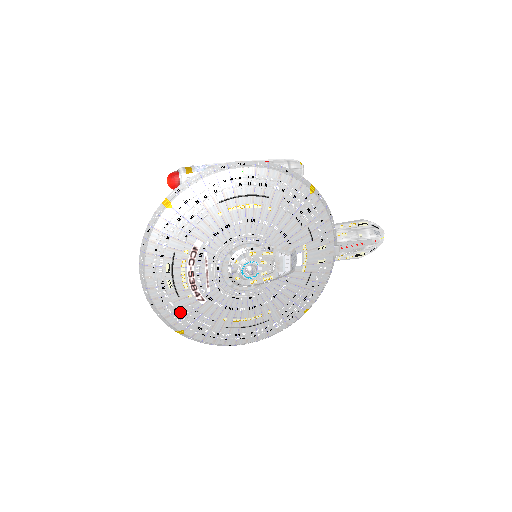
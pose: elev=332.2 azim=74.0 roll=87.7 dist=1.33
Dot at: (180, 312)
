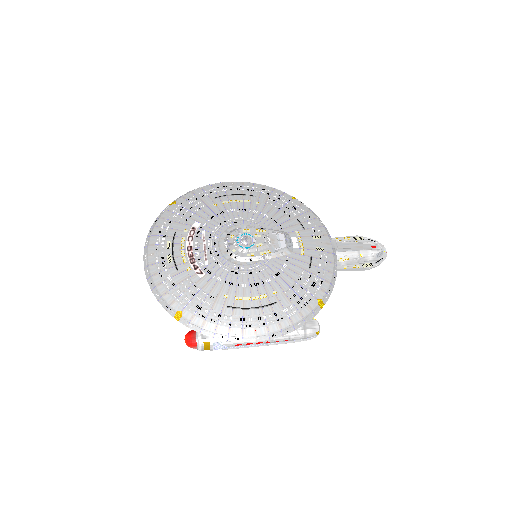
Dot at: (178, 287)
